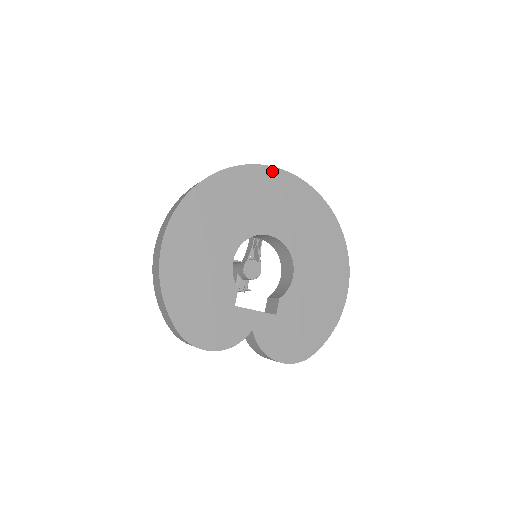
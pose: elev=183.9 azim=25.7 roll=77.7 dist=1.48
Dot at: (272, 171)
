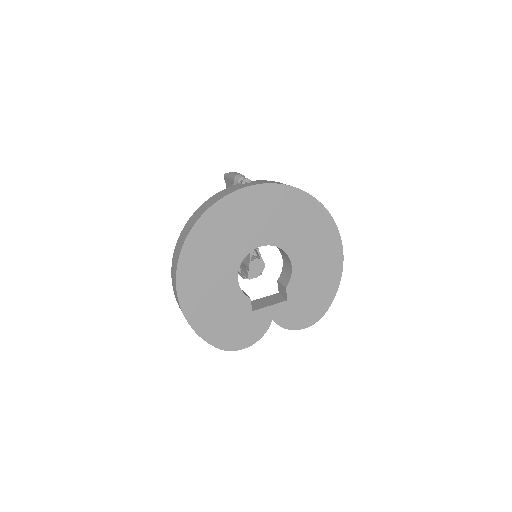
Dot at: (243, 192)
